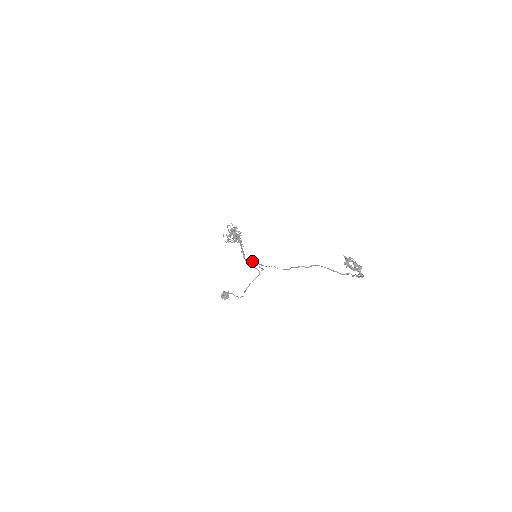
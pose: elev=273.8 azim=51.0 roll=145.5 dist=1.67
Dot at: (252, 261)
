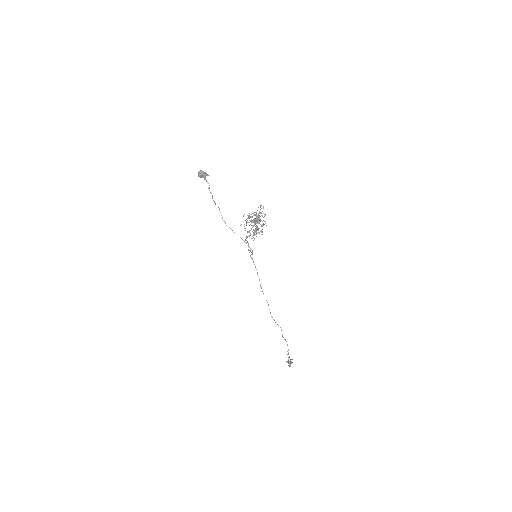
Dot at: occluded
